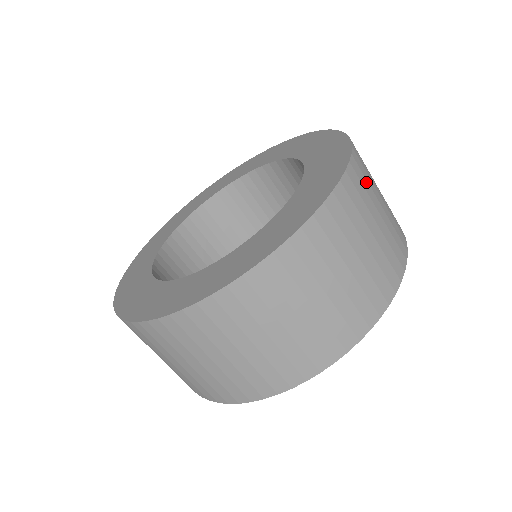
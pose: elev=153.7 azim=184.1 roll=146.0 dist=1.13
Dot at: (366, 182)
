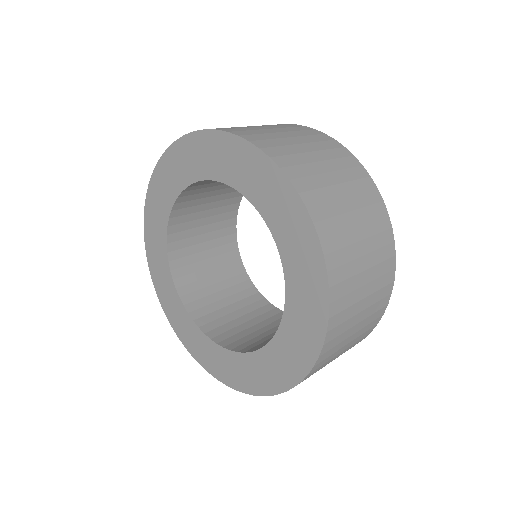
Dot at: (320, 192)
